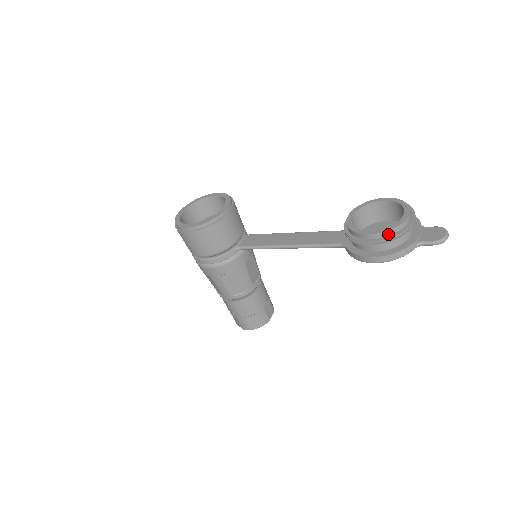
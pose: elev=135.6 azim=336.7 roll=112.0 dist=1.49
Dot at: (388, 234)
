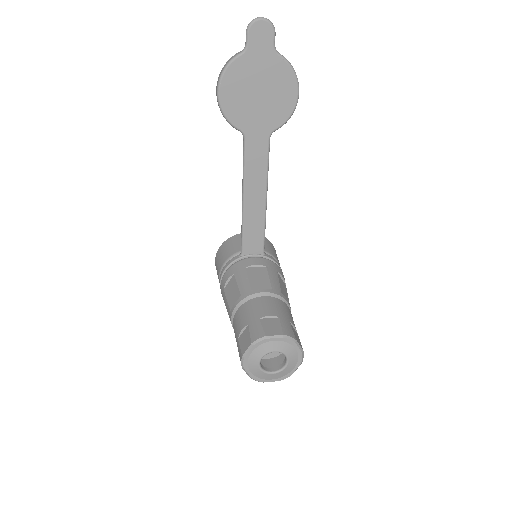
Dot at: occluded
